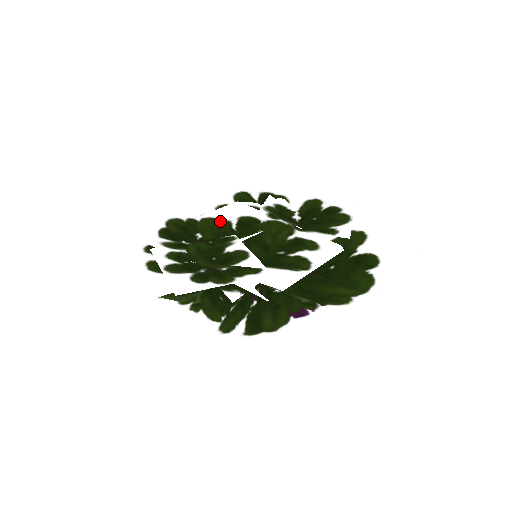
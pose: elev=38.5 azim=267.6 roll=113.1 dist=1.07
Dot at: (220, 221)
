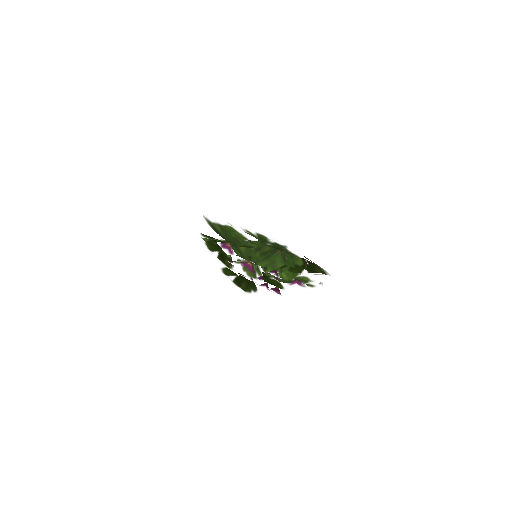
Dot at: occluded
